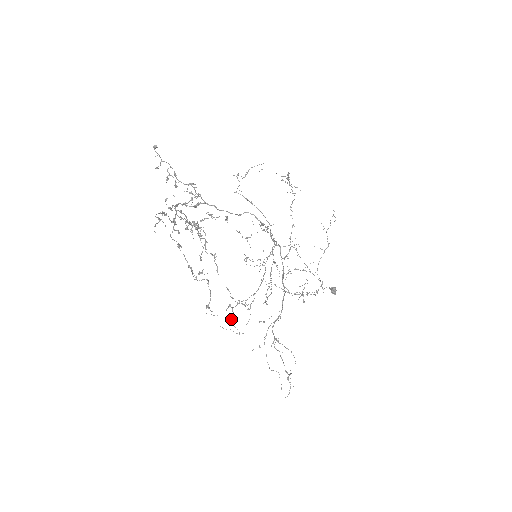
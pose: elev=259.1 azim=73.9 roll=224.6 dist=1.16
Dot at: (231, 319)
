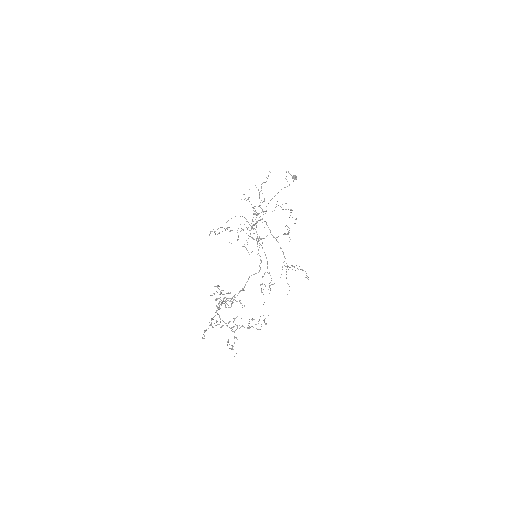
Dot at: occluded
